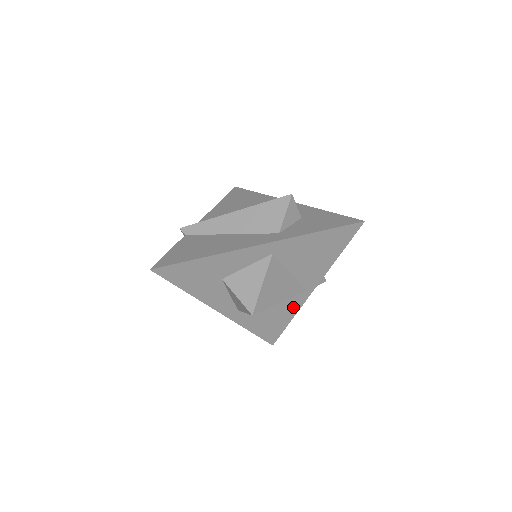
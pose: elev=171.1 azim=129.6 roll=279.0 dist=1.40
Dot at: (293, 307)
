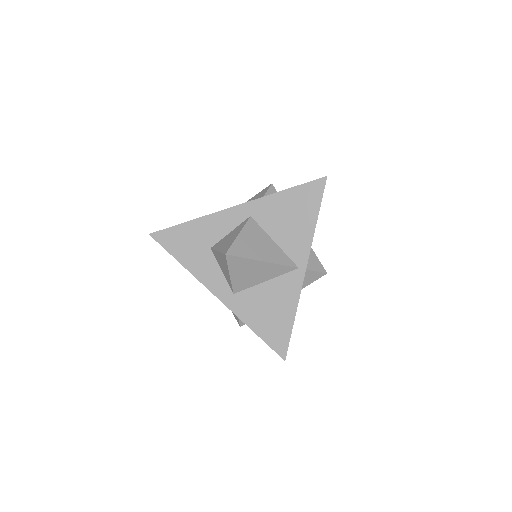
Dot at: (291, 294)
